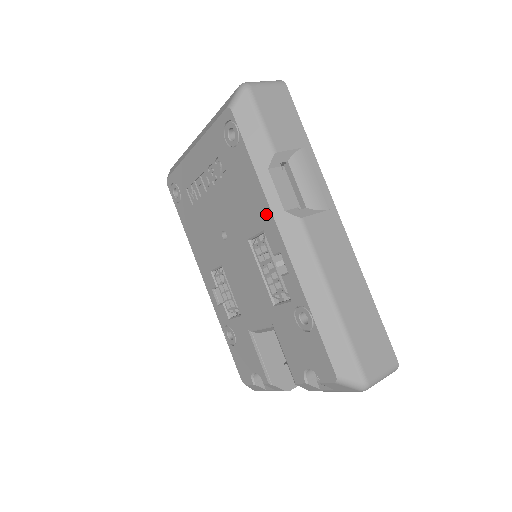
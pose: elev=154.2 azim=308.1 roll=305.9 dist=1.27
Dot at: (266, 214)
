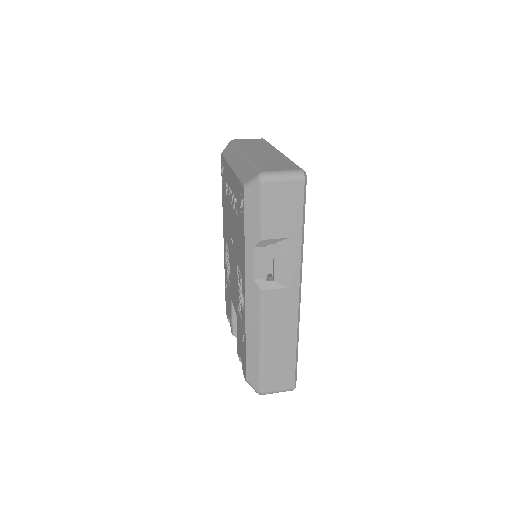
Dot at: (243, 271)
